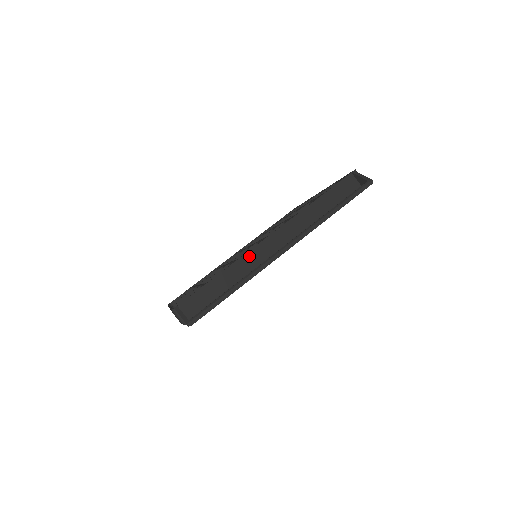
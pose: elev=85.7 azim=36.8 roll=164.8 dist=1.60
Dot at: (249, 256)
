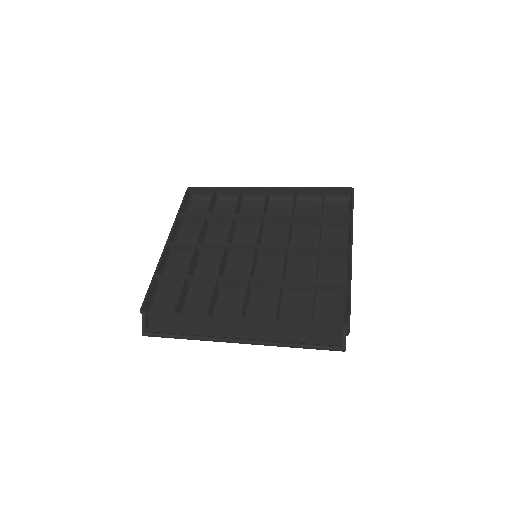
Dot at: (215, 319)
